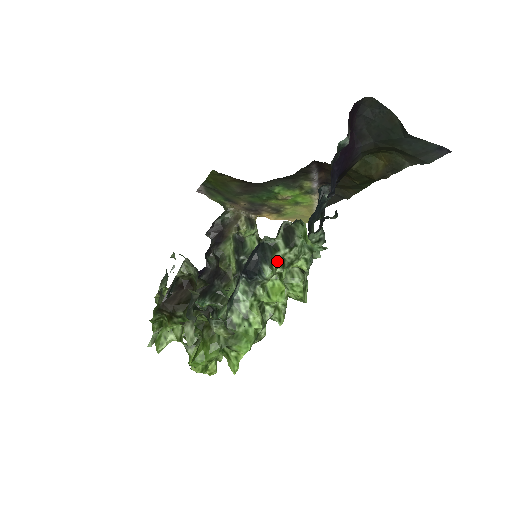
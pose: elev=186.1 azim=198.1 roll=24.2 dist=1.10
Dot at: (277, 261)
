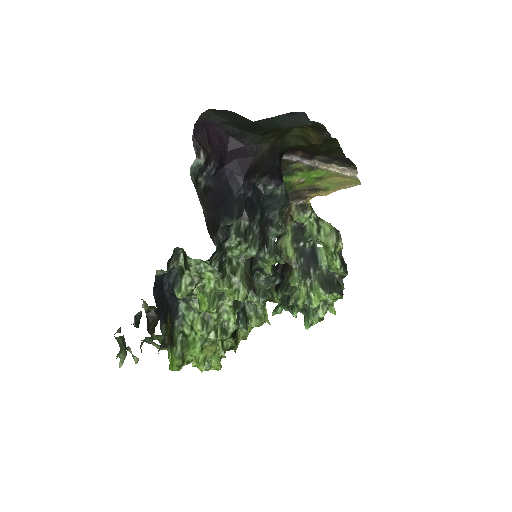
Dot at: (186, 281)
